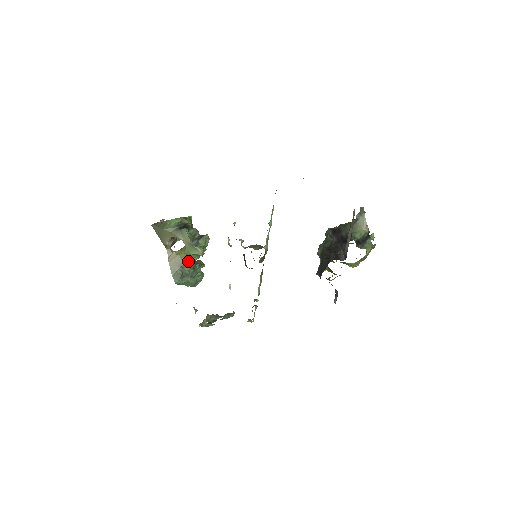
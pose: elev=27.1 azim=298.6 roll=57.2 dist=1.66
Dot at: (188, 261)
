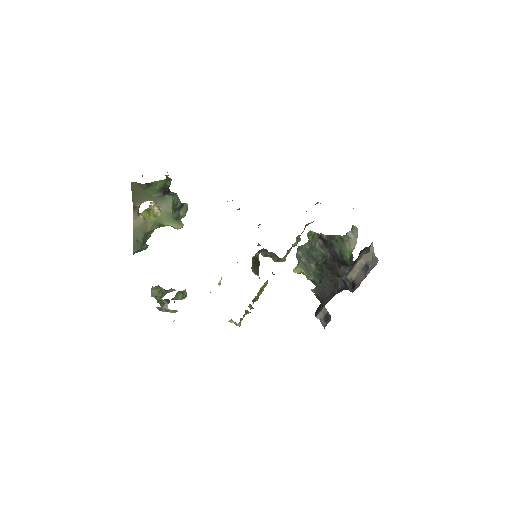
Dot at: occluded
